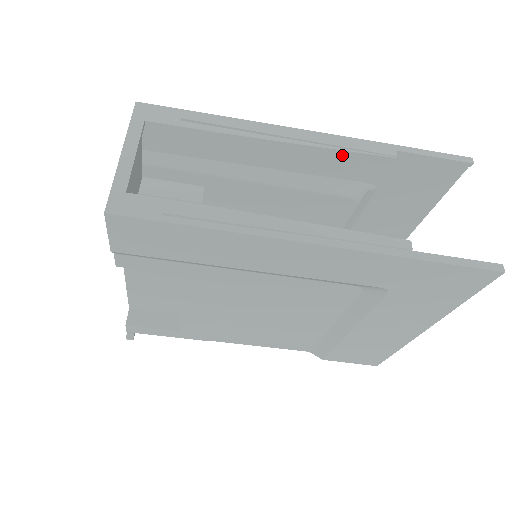
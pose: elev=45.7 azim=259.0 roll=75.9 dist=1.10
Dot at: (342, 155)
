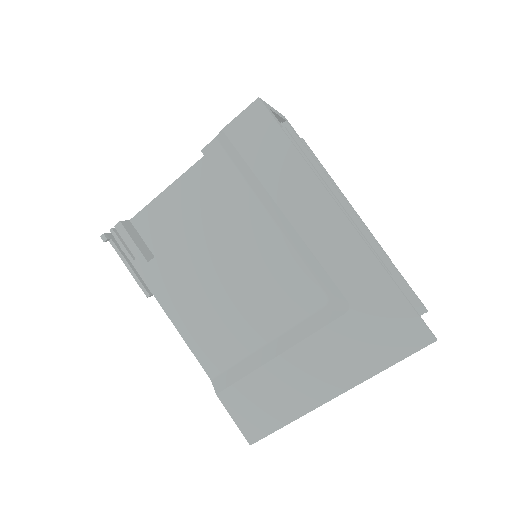
Dot at: occluded
